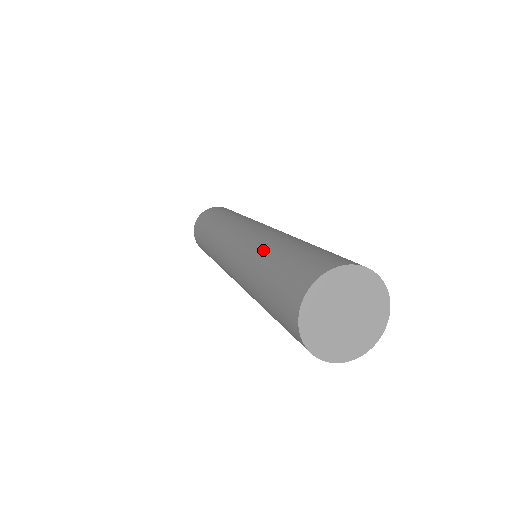
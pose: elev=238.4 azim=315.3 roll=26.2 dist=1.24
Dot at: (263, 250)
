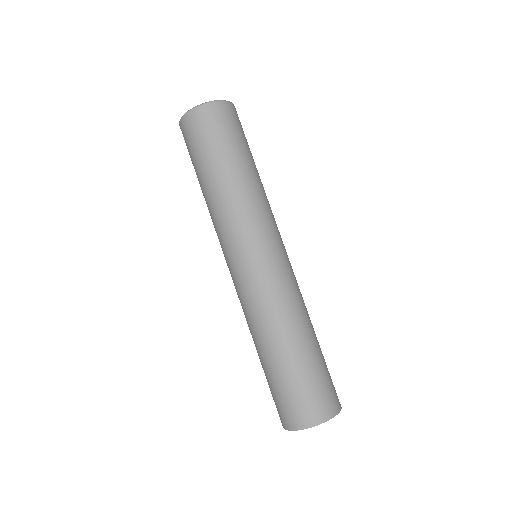
Dot at: (277, 336)
